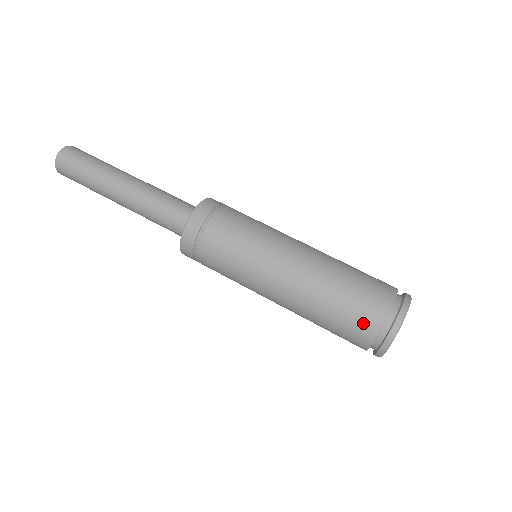
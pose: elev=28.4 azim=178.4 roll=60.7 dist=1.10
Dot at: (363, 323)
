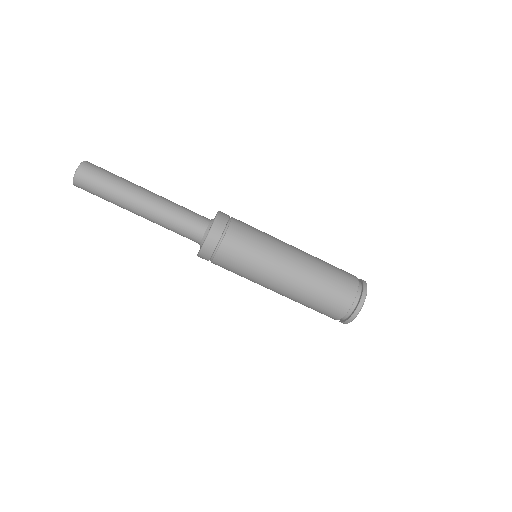
Dot at: (347, 287)
